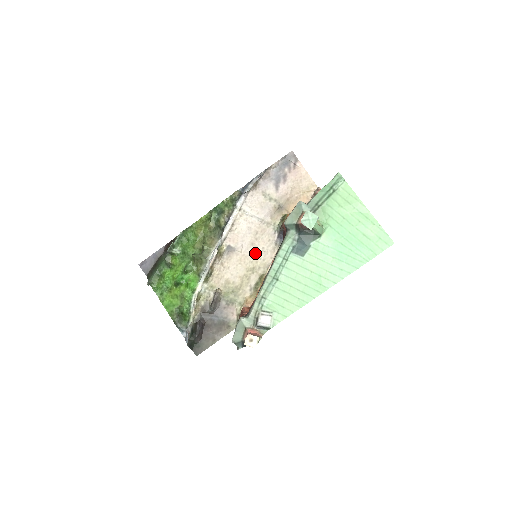
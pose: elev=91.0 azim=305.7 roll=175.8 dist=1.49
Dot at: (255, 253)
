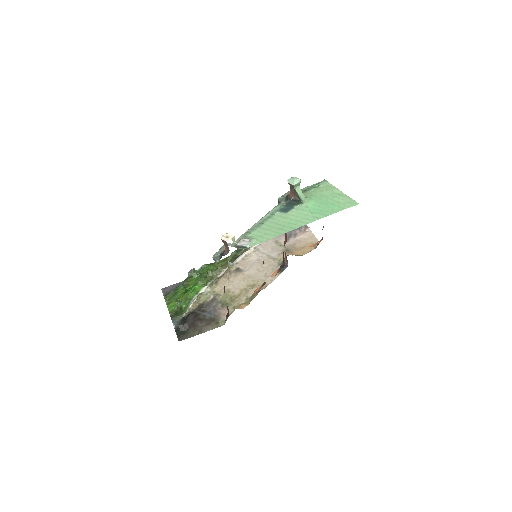
Dot at: (258, 276)
